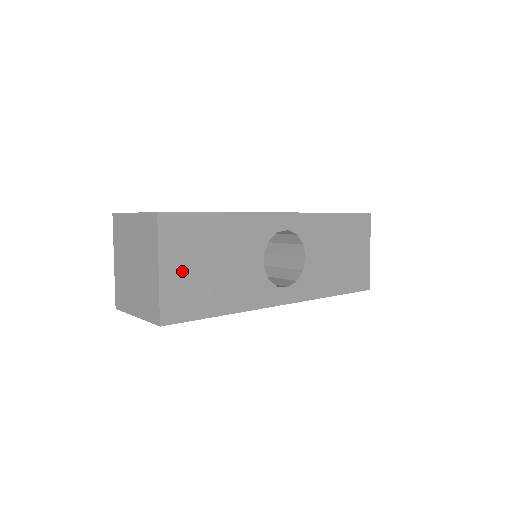
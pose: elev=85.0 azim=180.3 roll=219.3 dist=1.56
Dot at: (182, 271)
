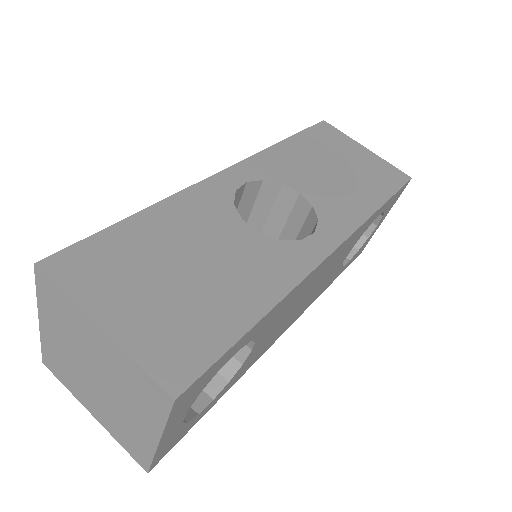
Dot at: (141, 306)
